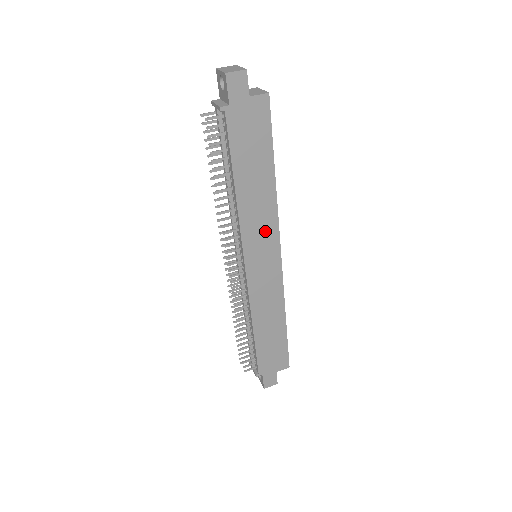
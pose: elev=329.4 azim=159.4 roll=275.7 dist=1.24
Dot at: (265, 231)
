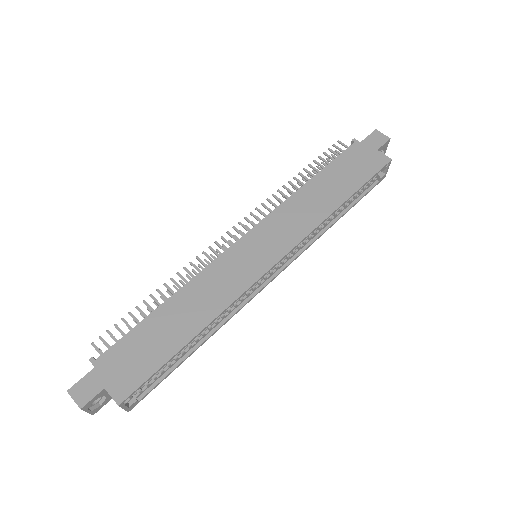
Dot at: (290, 230)
